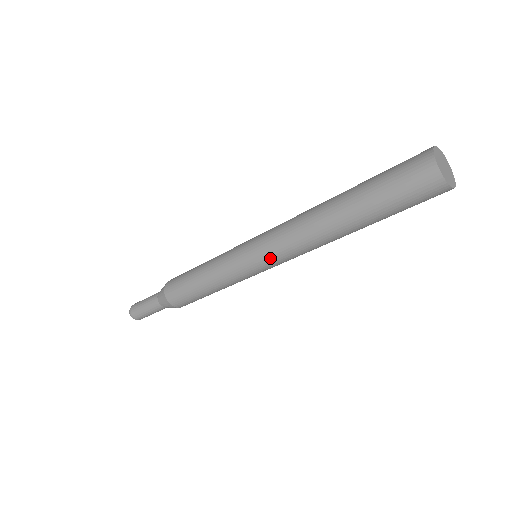
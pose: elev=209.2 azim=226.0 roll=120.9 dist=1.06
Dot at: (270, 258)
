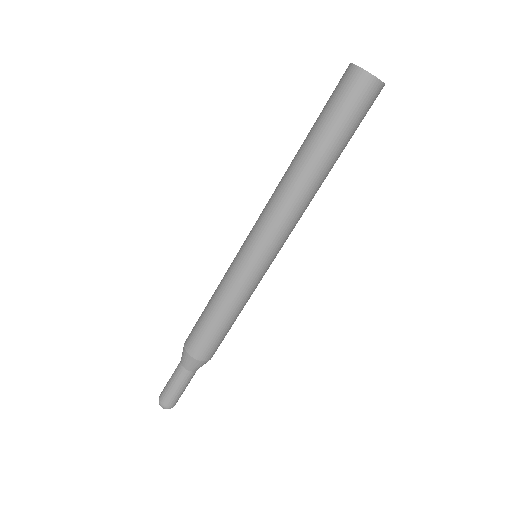
Dot at: (275, 244)
